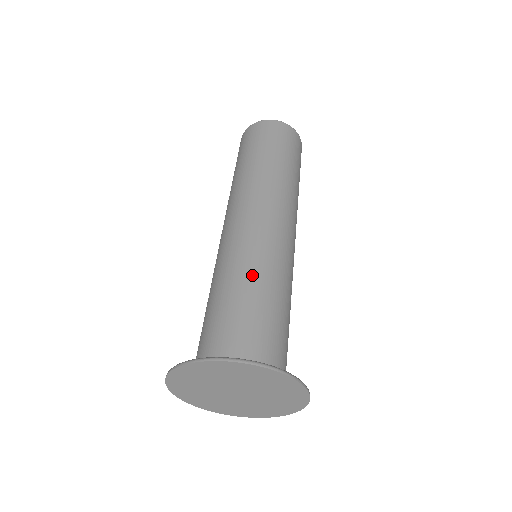
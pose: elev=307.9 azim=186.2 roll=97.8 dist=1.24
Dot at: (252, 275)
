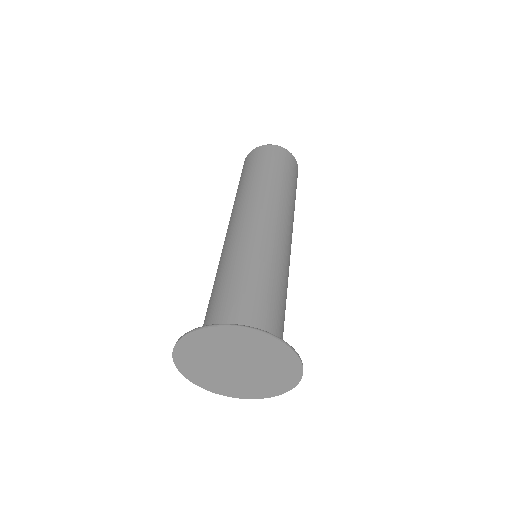
Dot at: (279, 276)
